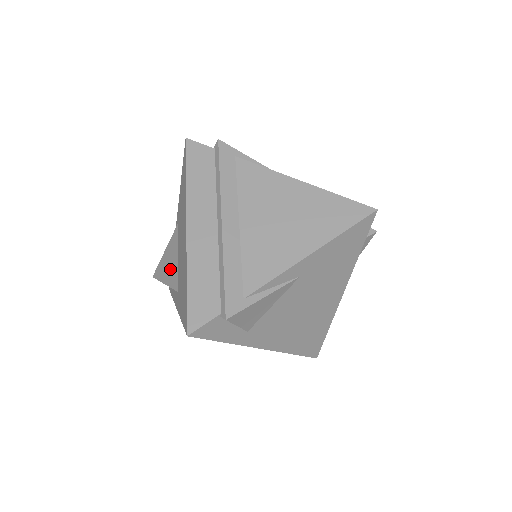
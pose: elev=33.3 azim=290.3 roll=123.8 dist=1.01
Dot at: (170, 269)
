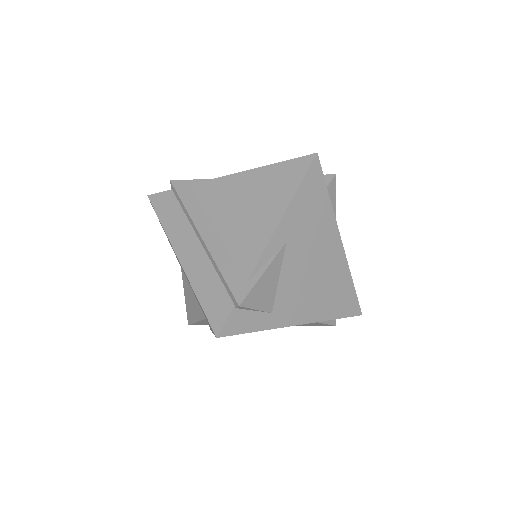
Dot at: (193, 307)
